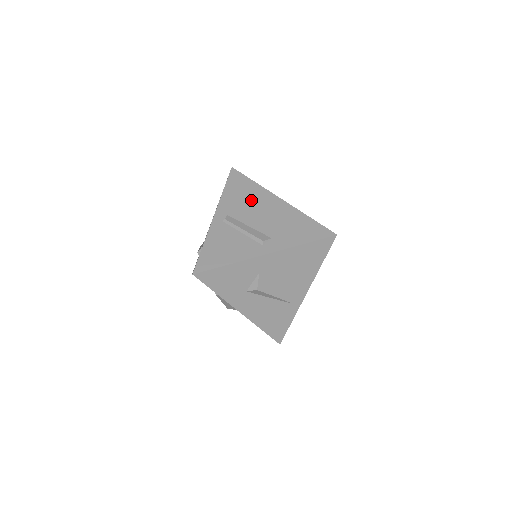
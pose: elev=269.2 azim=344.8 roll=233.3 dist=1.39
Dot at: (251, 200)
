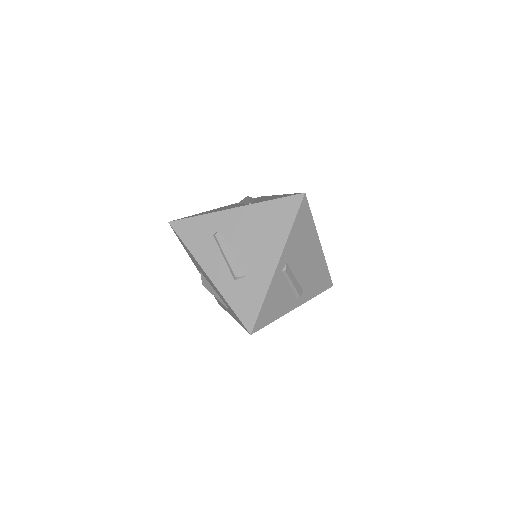
Dot at: (305, 244)
